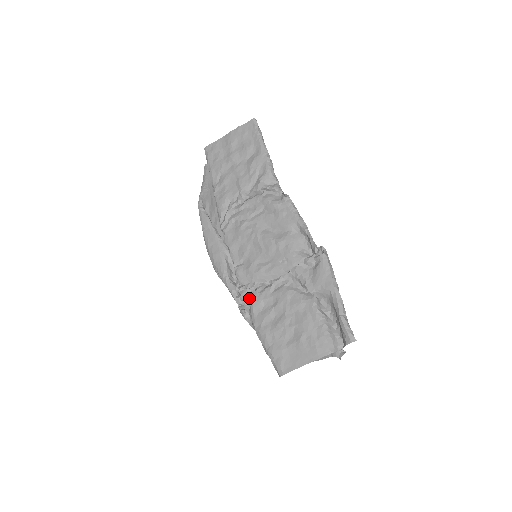
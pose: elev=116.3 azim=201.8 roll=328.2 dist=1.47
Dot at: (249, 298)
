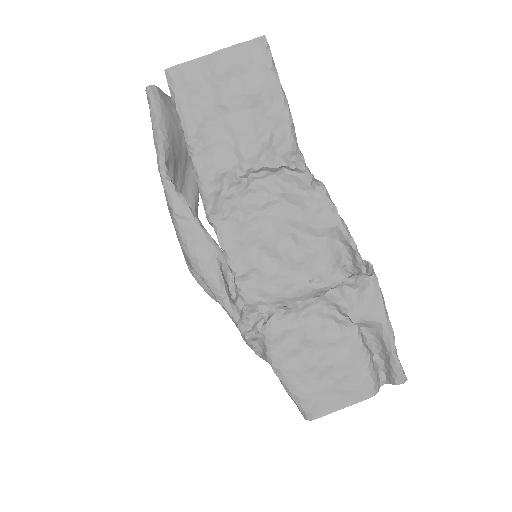
Dot at: (259, 323)
